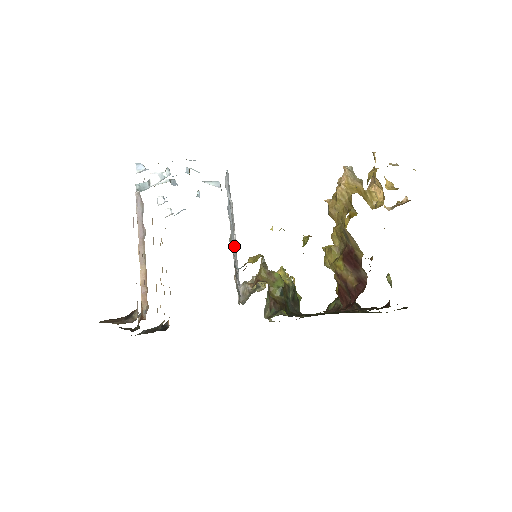
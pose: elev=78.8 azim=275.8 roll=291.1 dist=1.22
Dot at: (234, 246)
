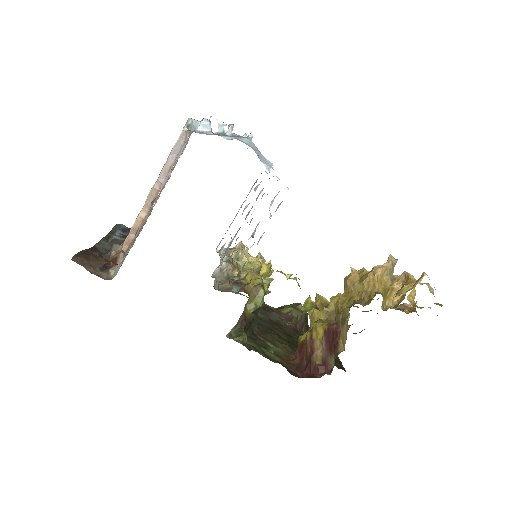
Dot at: occluded
